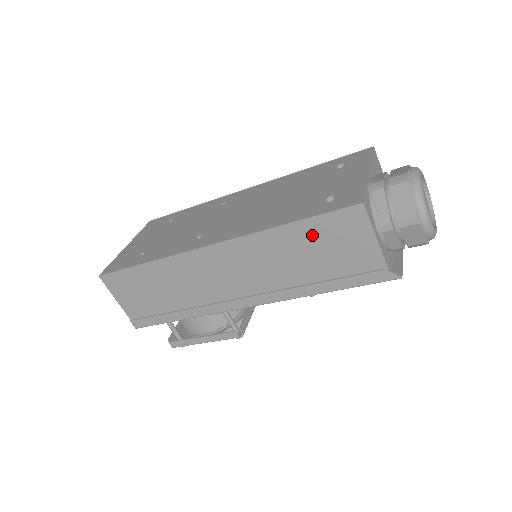
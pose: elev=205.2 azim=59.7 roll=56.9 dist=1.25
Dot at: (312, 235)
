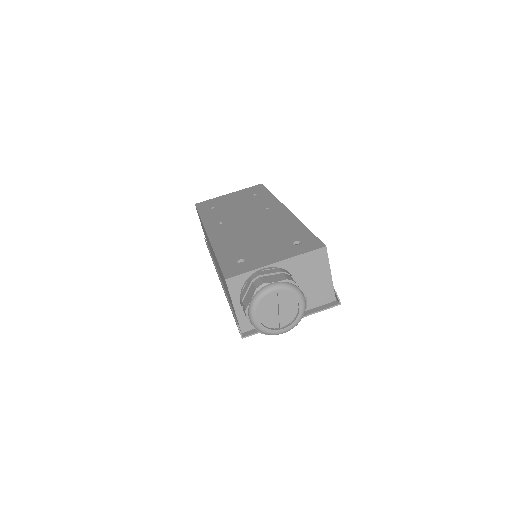
Dot at: (221, 273)
